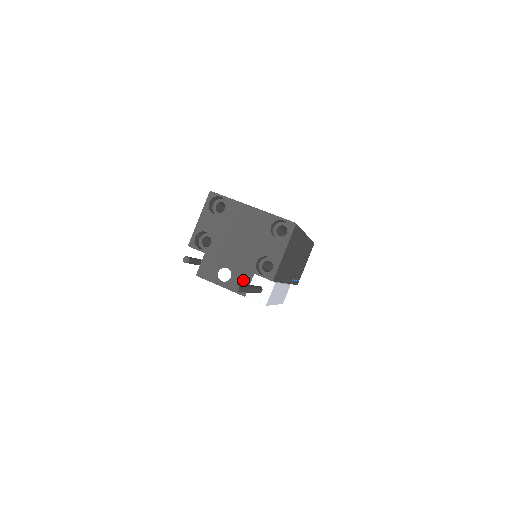
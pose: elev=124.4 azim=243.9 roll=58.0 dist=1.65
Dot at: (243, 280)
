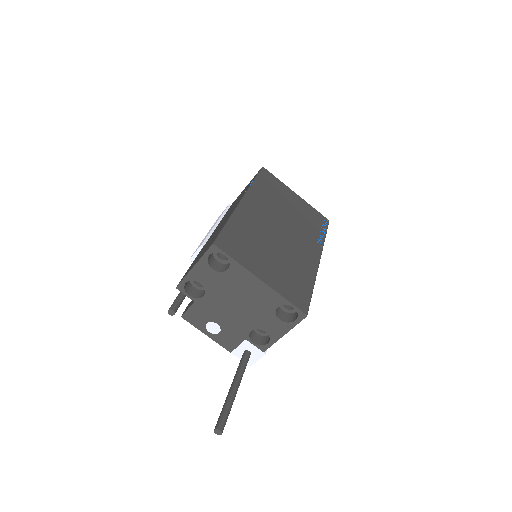
Dot at: (232, 340)
